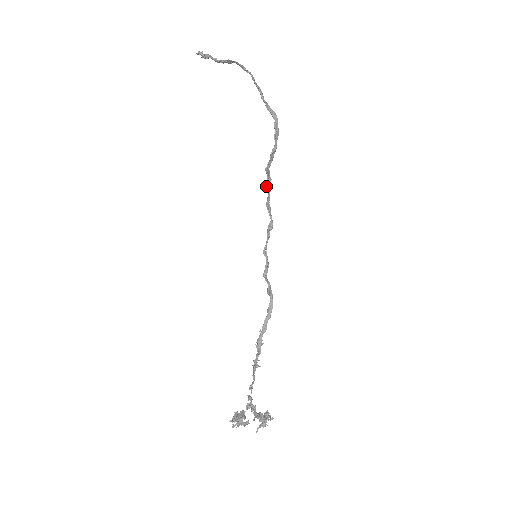
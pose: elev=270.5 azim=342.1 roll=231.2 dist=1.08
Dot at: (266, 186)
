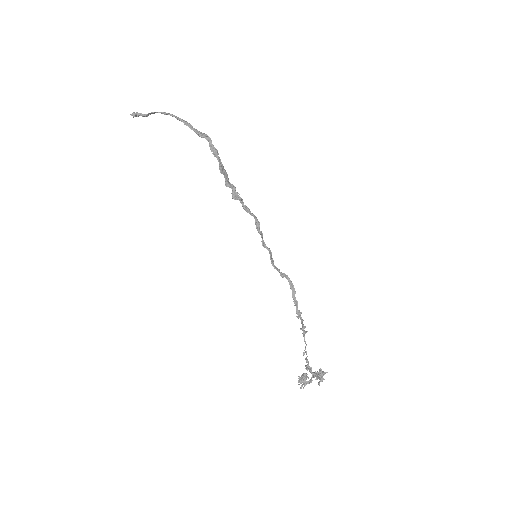
Dot at: (234, 197)
